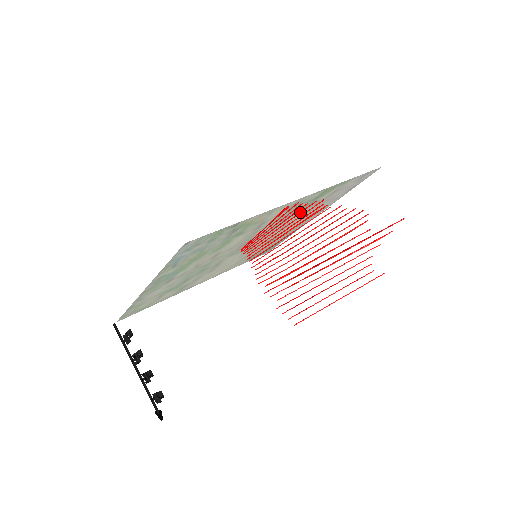
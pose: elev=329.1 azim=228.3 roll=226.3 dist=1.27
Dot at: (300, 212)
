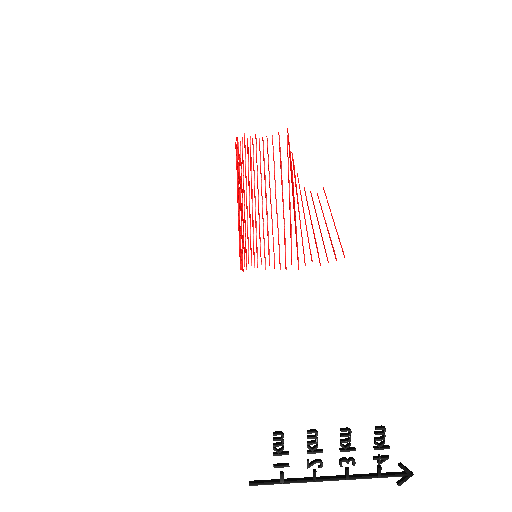
Dot at: (242, 163)
